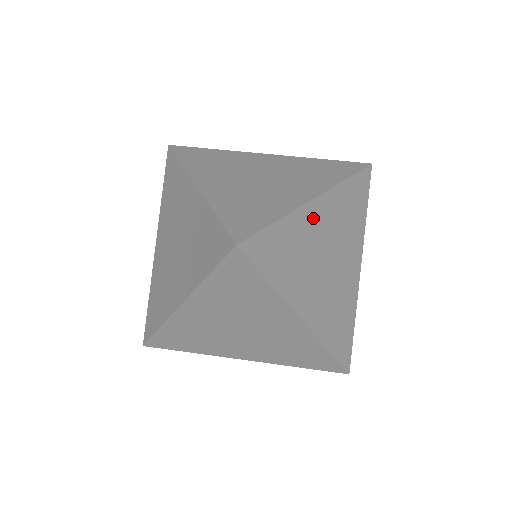
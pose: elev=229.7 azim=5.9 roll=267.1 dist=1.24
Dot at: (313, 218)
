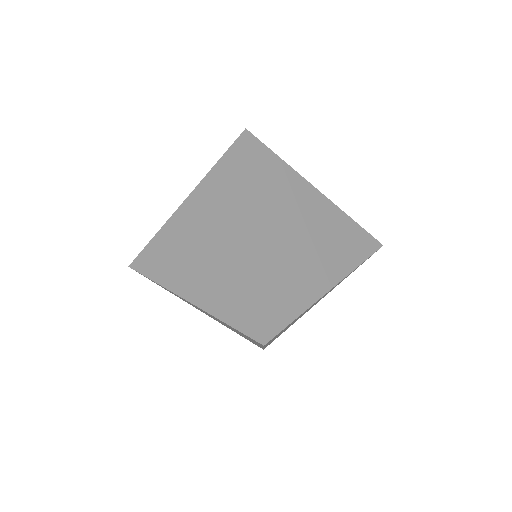
Dot at: (318, 300)
